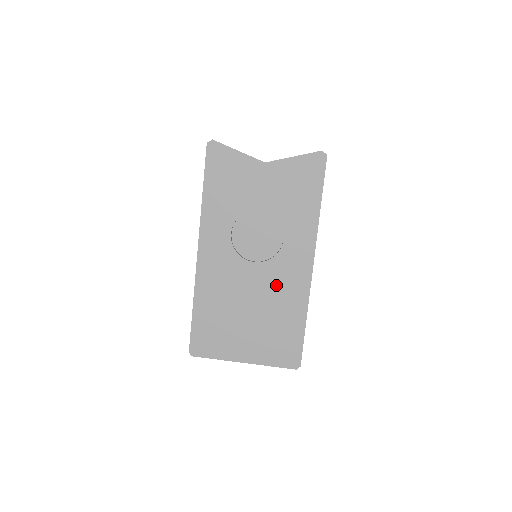
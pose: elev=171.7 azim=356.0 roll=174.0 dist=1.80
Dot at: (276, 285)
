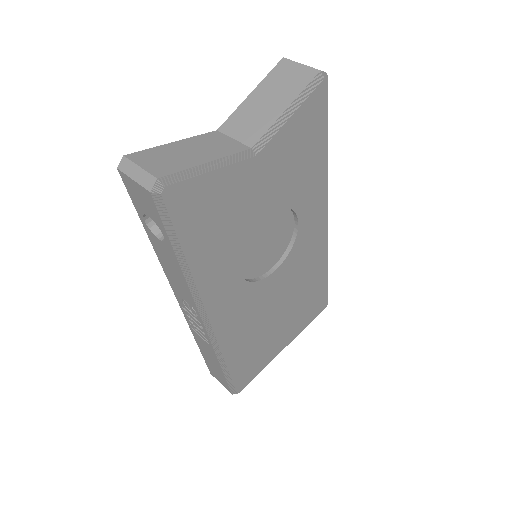
Dot at: (299, 269)
